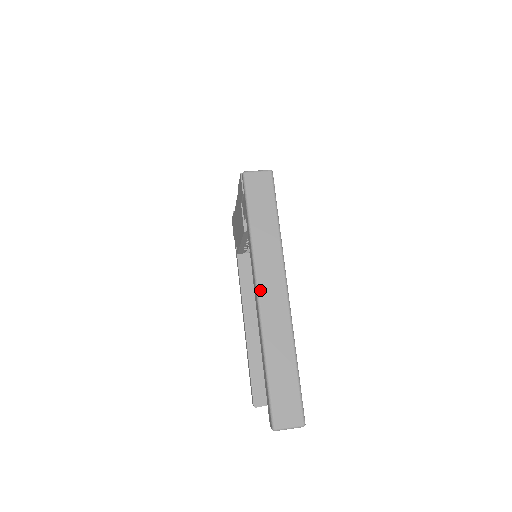
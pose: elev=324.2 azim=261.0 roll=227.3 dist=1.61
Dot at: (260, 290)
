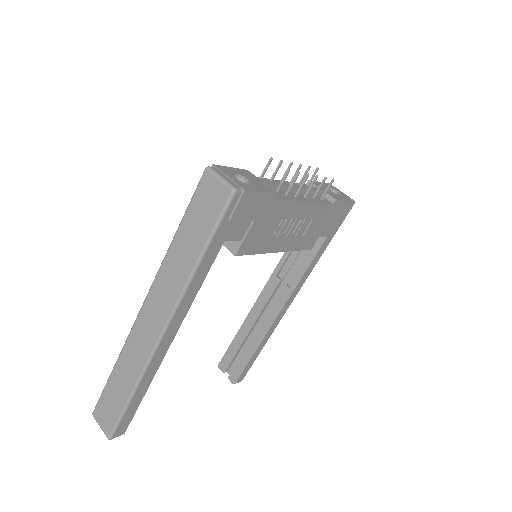
Dot at: (144, 307)
